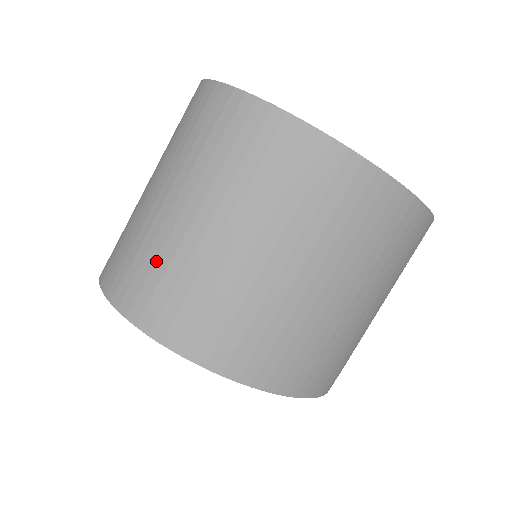
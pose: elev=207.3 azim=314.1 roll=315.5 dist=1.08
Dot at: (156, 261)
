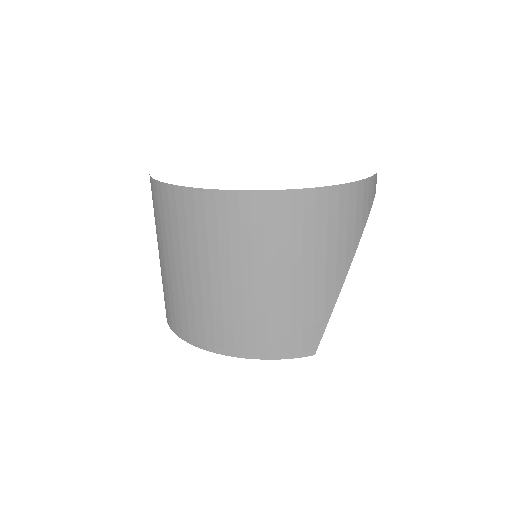
Dot at: occluded
